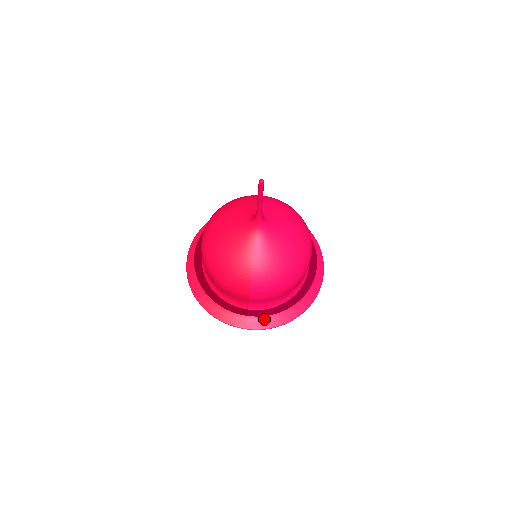
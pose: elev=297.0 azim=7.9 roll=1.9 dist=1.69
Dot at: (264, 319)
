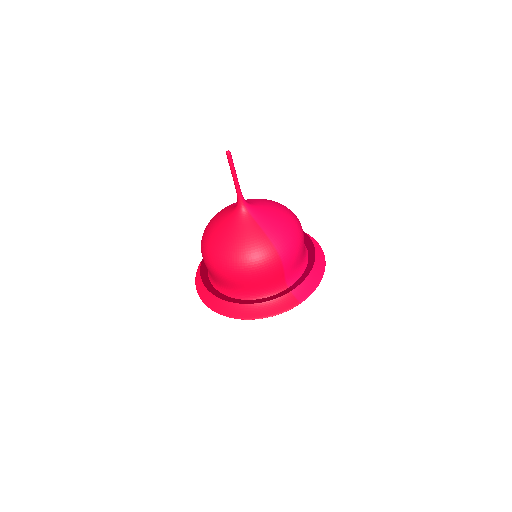
Dot at: (305, 286)
